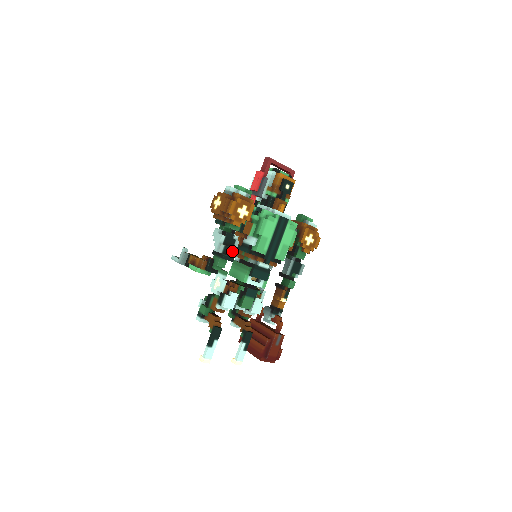
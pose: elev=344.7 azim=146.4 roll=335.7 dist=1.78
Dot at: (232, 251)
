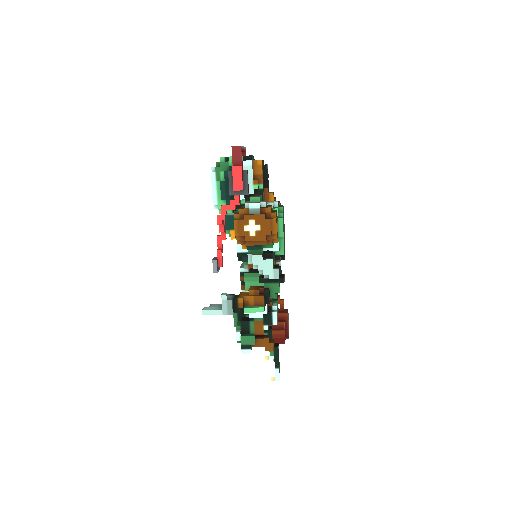
Dot at: (279, 269)
